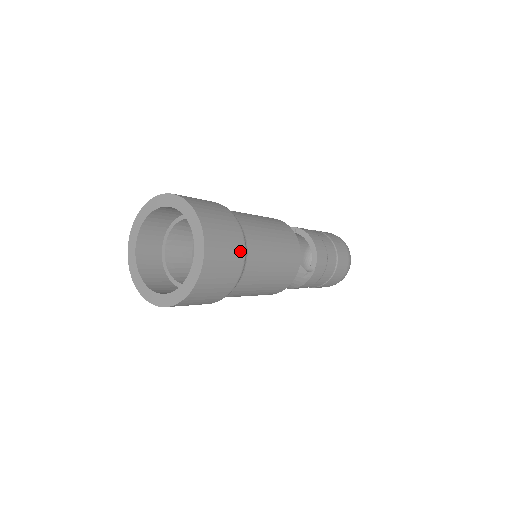
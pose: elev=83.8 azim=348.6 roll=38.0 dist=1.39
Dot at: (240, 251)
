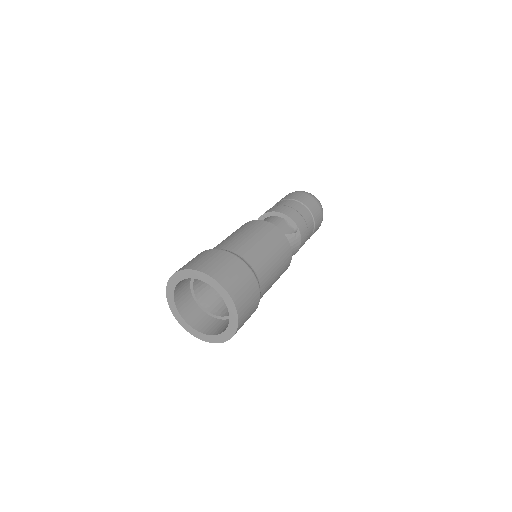
Dot at: (241, 265)
